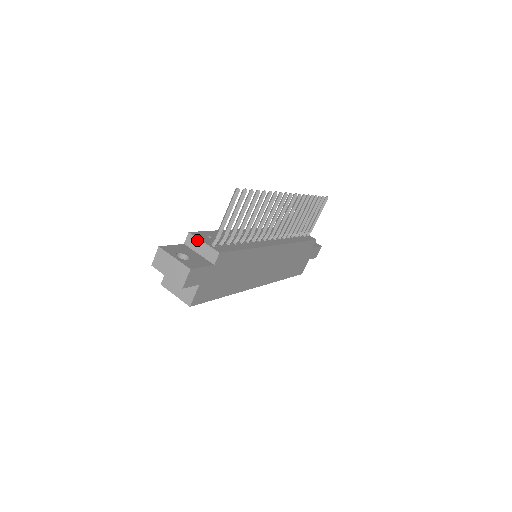
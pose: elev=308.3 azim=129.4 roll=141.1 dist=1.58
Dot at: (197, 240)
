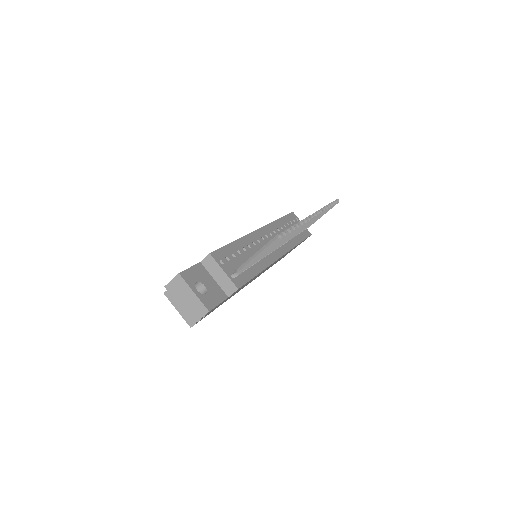
Dot at: (217, 266)
